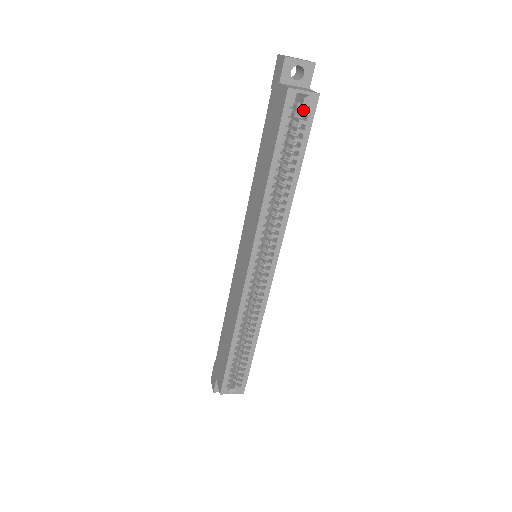
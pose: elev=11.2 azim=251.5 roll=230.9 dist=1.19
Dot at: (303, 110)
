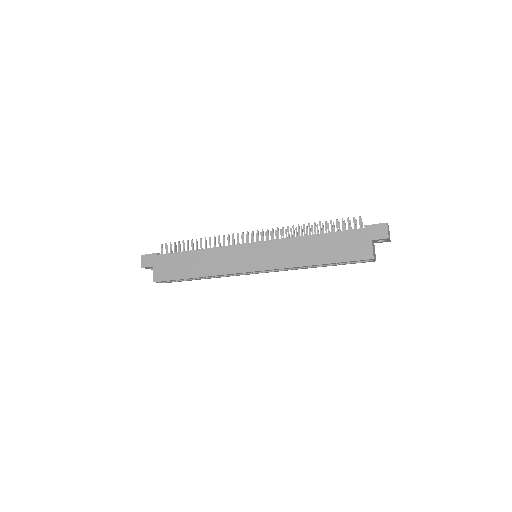
Dot at: occluded
